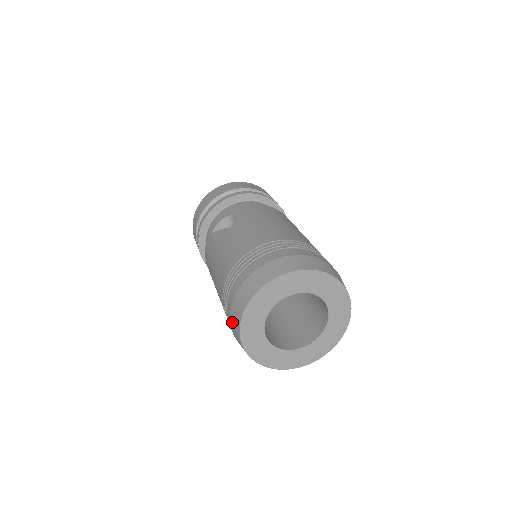
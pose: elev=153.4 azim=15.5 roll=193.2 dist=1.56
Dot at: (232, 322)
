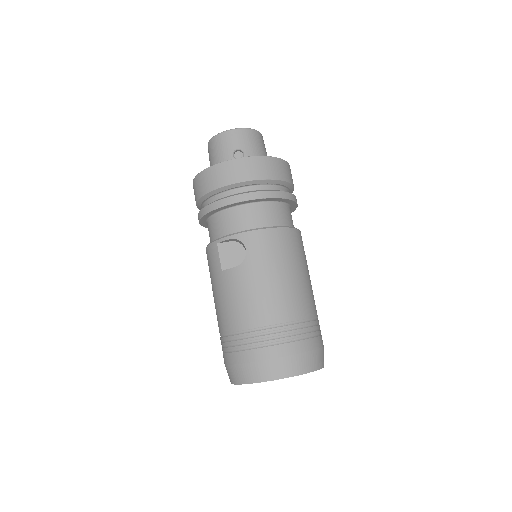
Dot at: (227, 370)
